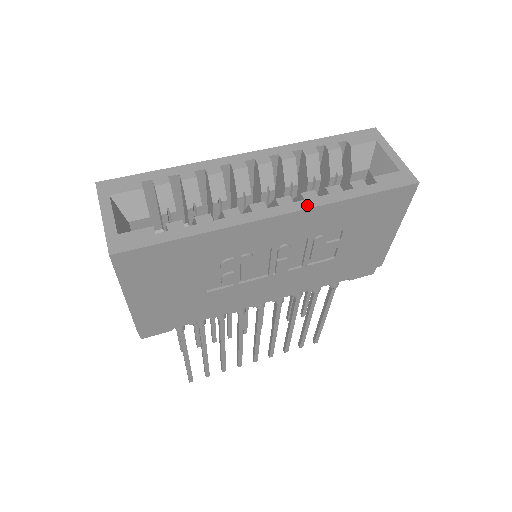
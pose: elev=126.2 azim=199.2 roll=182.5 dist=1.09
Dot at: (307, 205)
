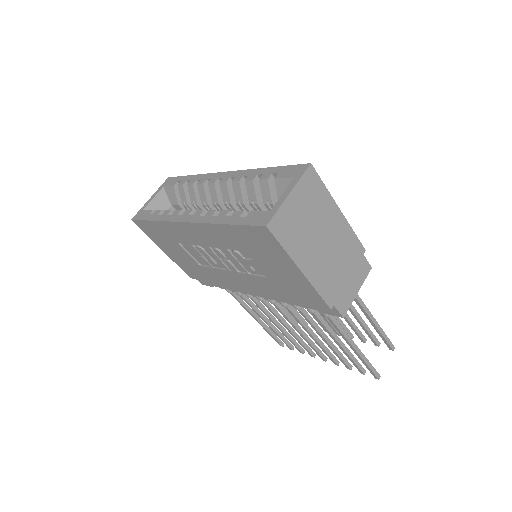
Dot at: (201, 220)
